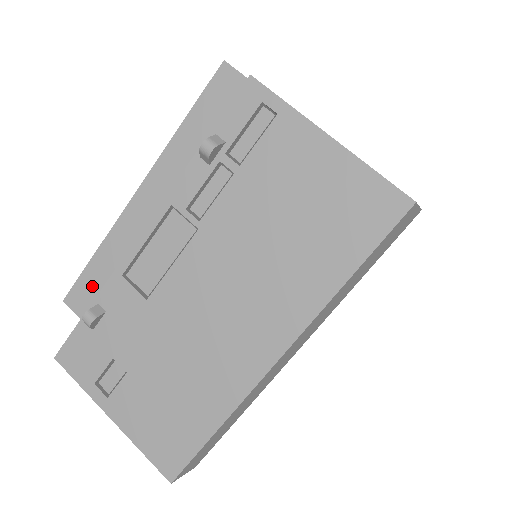
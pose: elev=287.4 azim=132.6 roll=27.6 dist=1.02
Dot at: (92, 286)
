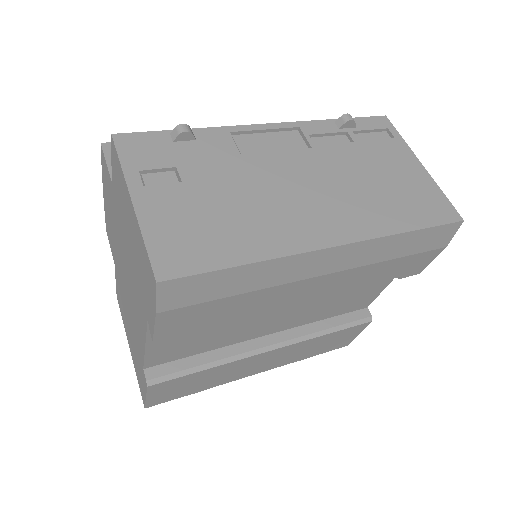
Dot at: occluded
